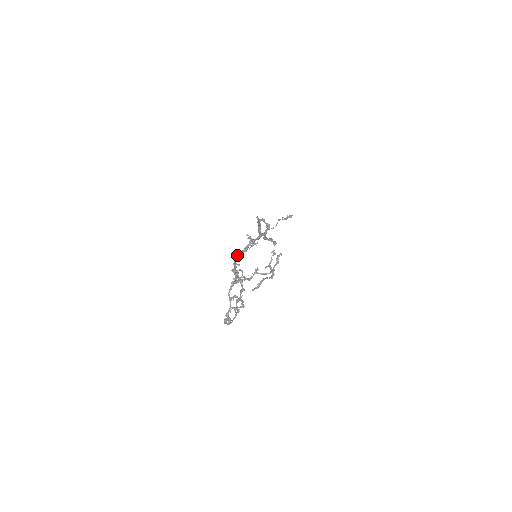
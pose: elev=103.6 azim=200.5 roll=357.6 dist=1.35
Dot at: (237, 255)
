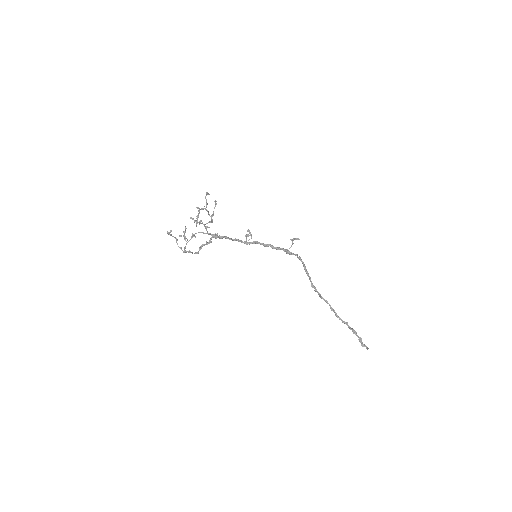
Dot at: (235, 239)
